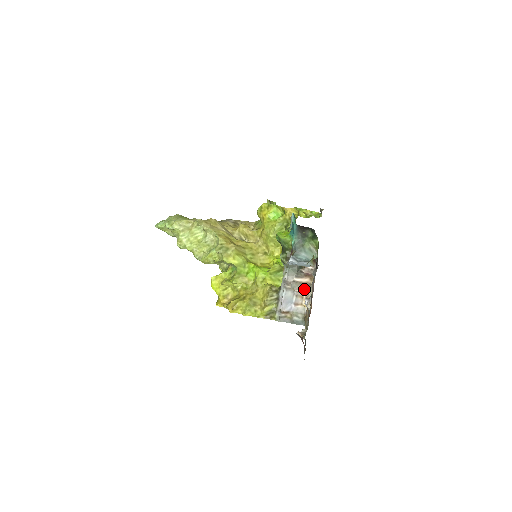
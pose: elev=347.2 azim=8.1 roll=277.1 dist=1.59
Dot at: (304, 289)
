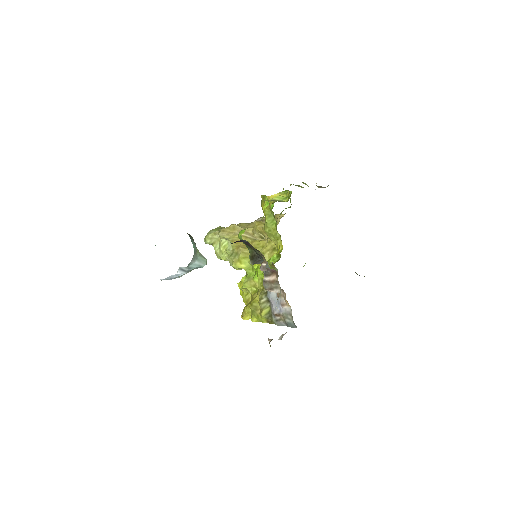
Dot at: (275, 288)
